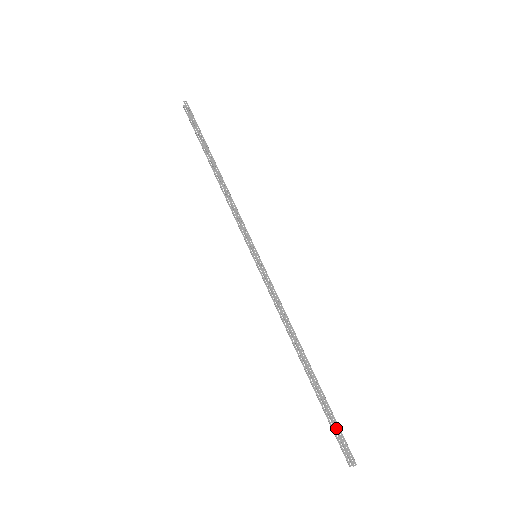
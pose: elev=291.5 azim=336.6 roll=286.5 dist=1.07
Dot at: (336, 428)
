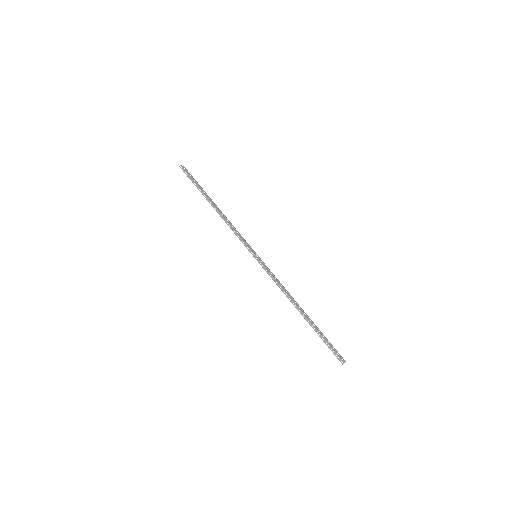
Dot at: (328, 346)
